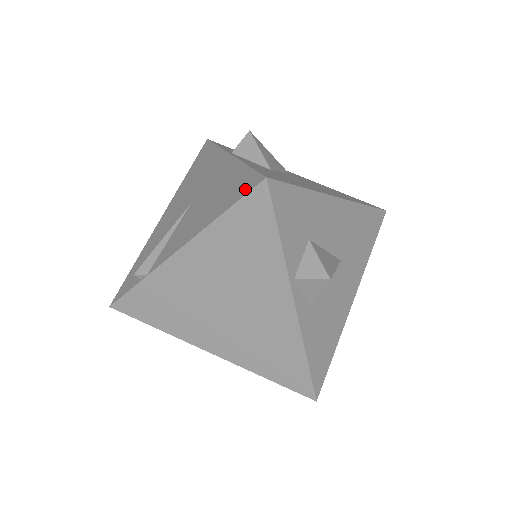
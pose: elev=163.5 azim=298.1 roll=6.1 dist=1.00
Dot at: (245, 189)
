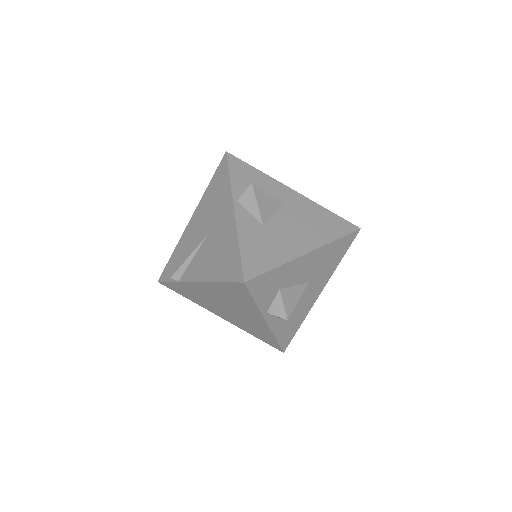
Dot at: (233, 276)
